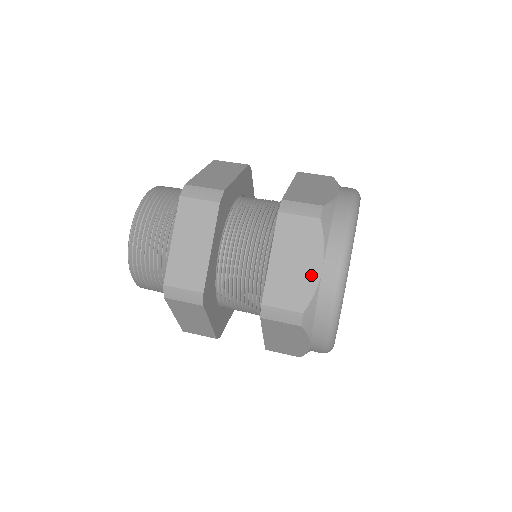
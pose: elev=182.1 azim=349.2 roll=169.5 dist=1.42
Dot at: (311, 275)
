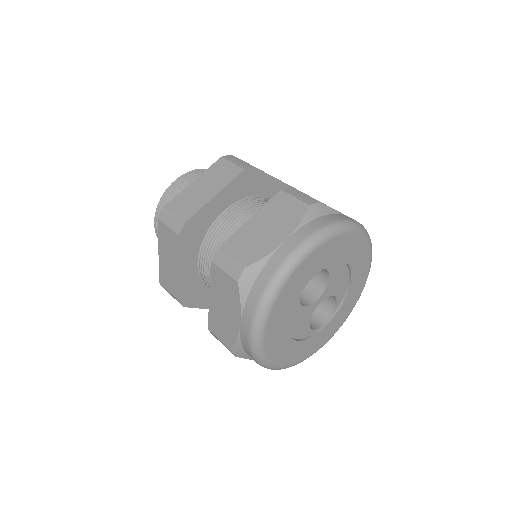
Dot at: (273, 242)
